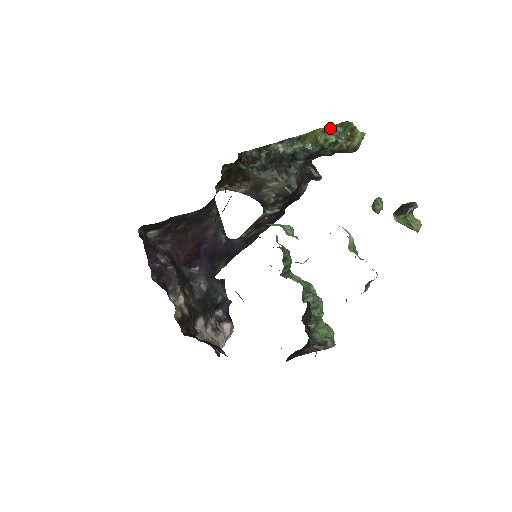
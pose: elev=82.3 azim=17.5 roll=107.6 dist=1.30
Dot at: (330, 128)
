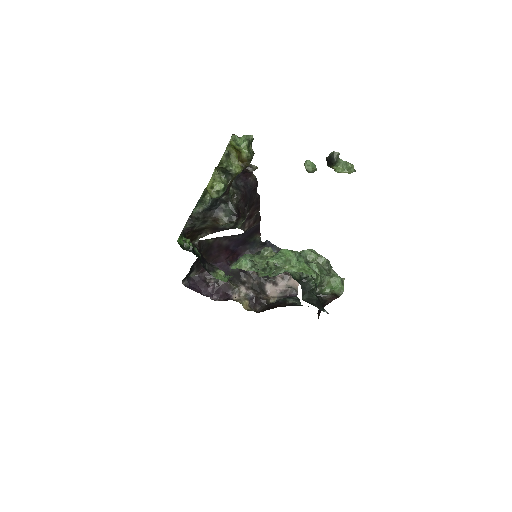
Dot at: (217, 168)
